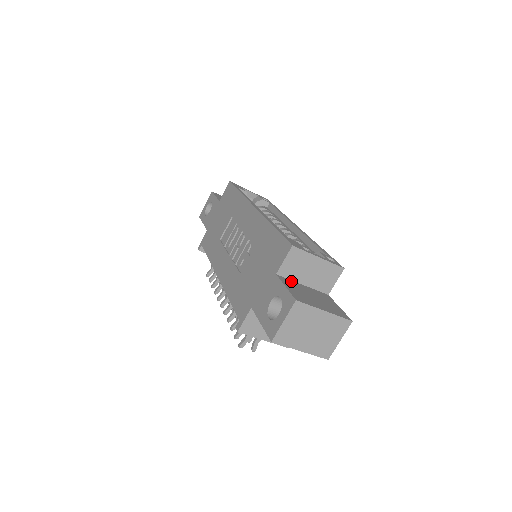
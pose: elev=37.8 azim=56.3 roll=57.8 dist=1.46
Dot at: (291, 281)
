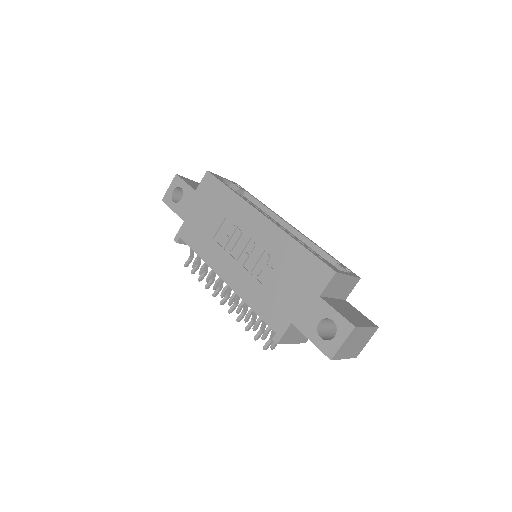
Dot at: (329, 299)
